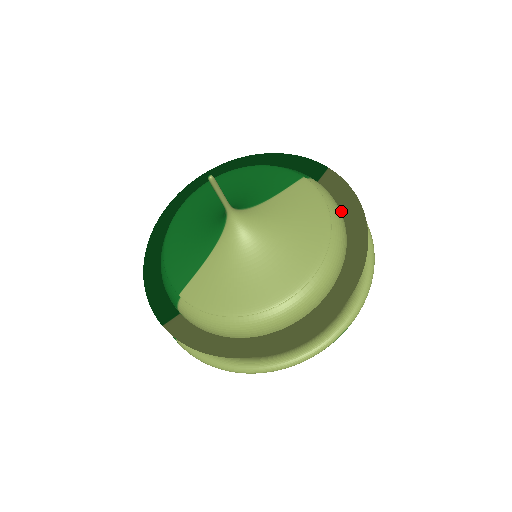
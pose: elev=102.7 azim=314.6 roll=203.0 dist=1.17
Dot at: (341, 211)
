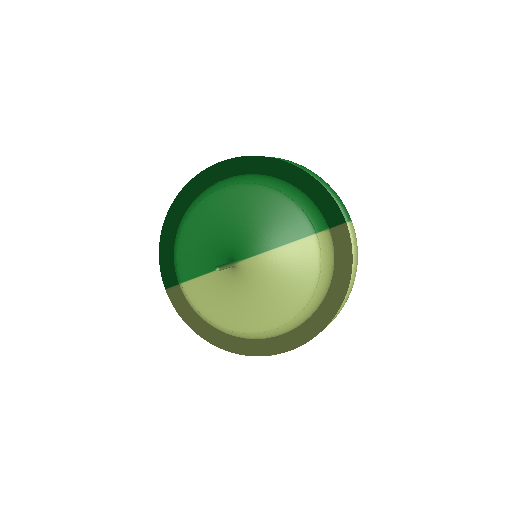
Dot at: (334, 269)
